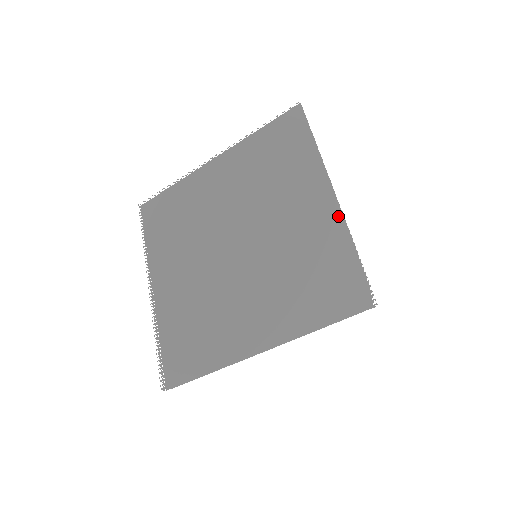
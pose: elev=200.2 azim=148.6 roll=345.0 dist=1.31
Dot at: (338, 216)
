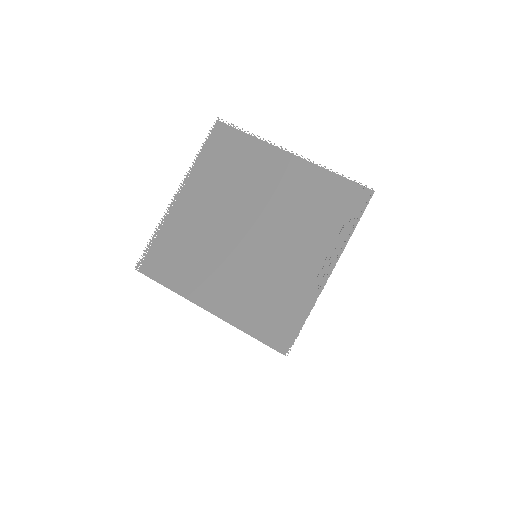
Dot at: (318, 291)
